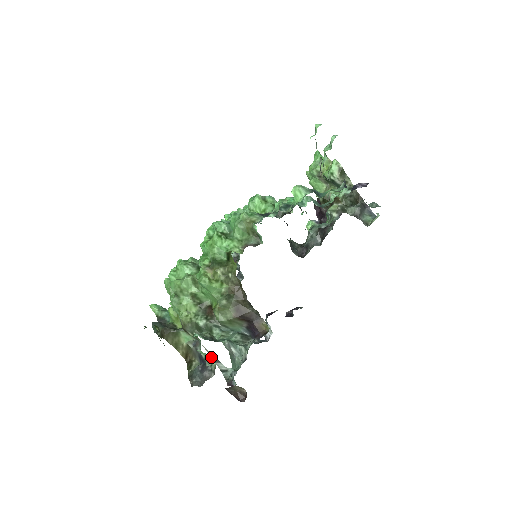
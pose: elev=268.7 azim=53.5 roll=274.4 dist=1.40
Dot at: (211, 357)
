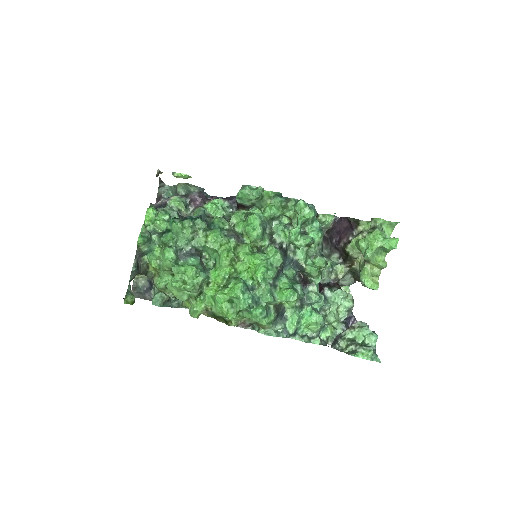
Dot at: (159, 181)
